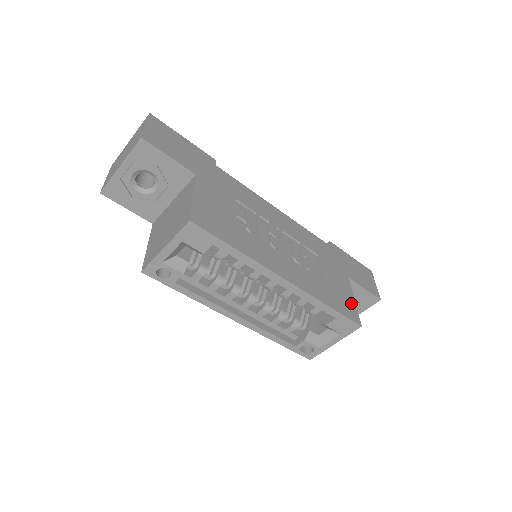
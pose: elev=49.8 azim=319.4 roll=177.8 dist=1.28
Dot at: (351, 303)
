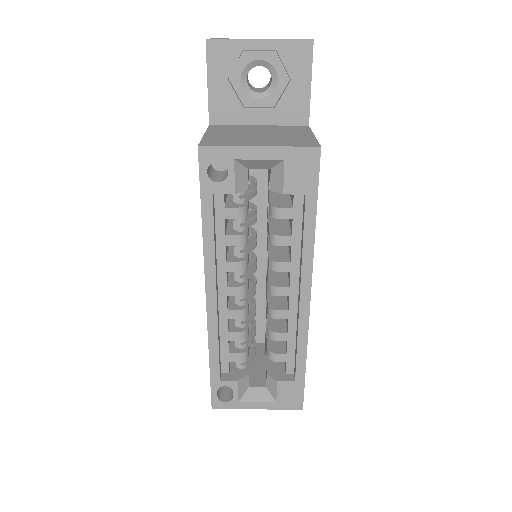
Dot at: occluded
